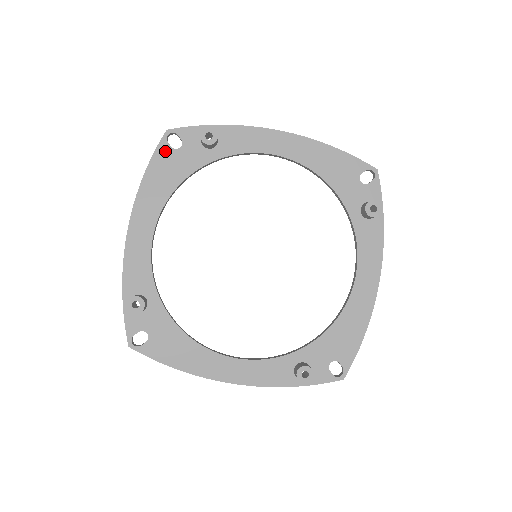
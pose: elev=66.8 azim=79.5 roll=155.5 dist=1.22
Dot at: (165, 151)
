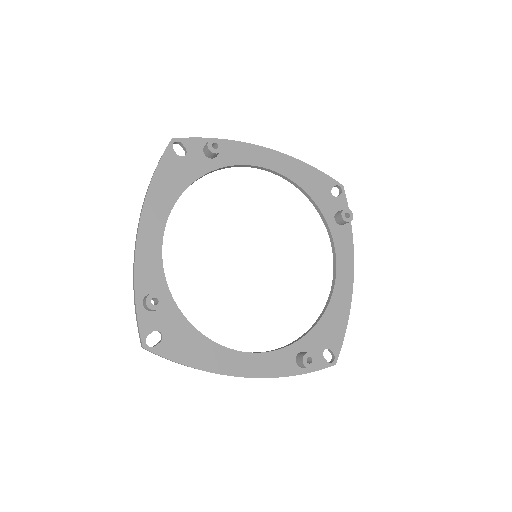
Dot at: (171, 157)
